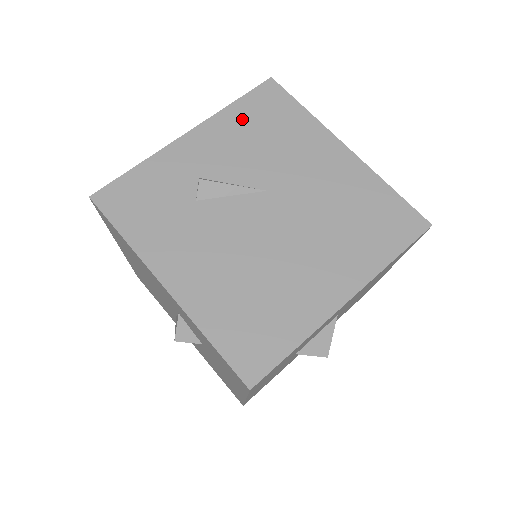
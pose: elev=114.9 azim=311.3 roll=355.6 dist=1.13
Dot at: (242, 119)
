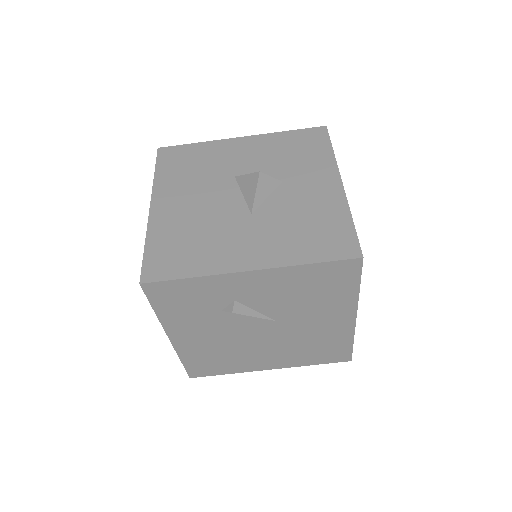
Dot at: (304, 278)
